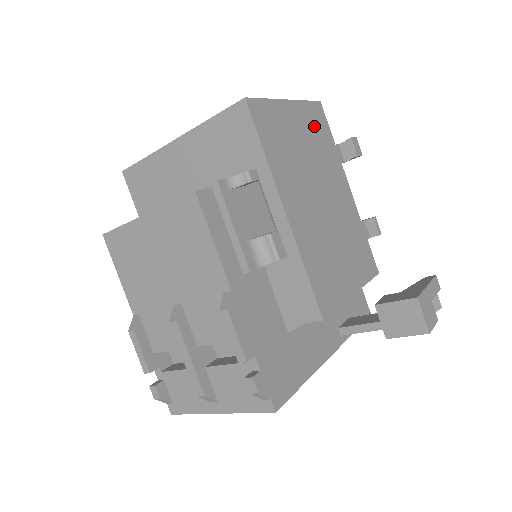
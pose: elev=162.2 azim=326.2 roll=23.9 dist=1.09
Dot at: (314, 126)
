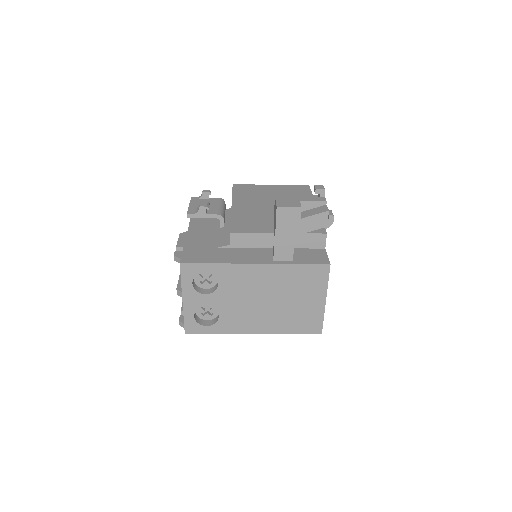
Dot at: (292, 190)
